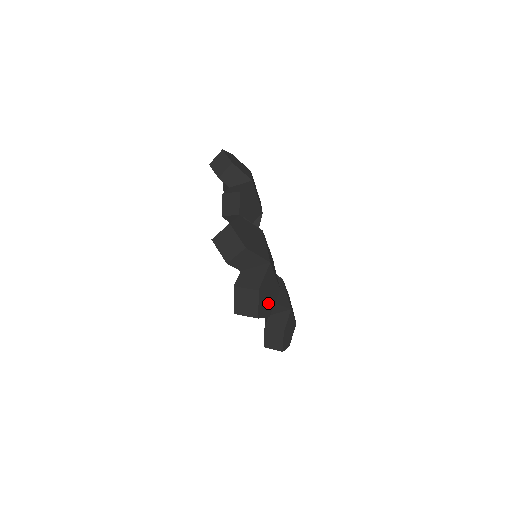
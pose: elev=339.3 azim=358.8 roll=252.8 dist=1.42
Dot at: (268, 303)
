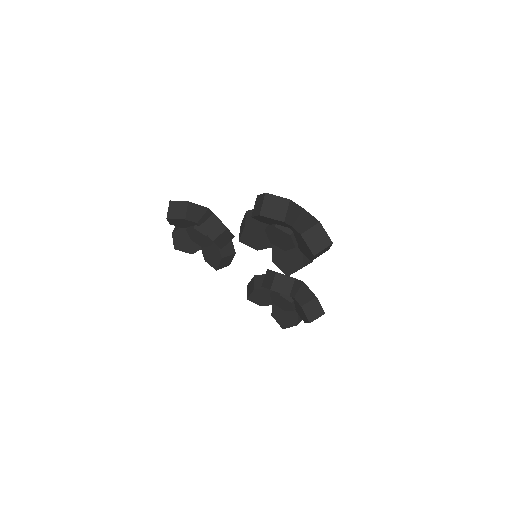
Dot at: occluded
